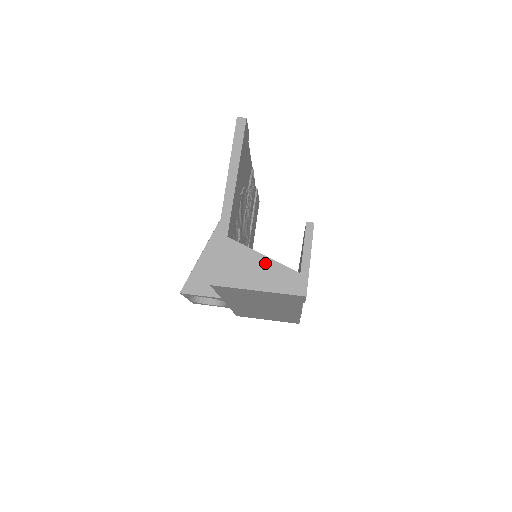
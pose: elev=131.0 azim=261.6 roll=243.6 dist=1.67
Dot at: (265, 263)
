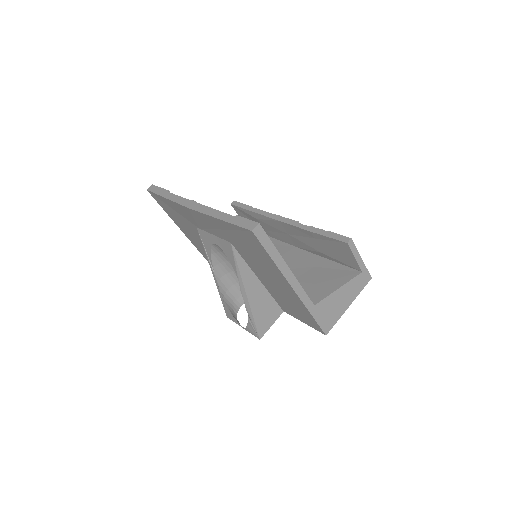
Dot at: (343, 290)
